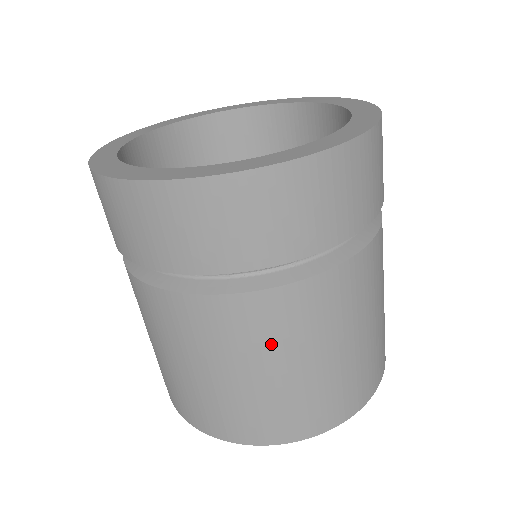
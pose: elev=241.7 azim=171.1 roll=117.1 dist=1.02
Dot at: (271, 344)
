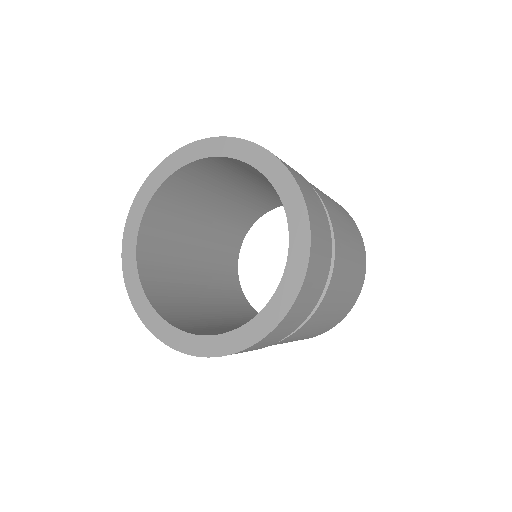
Dot at: occluded
